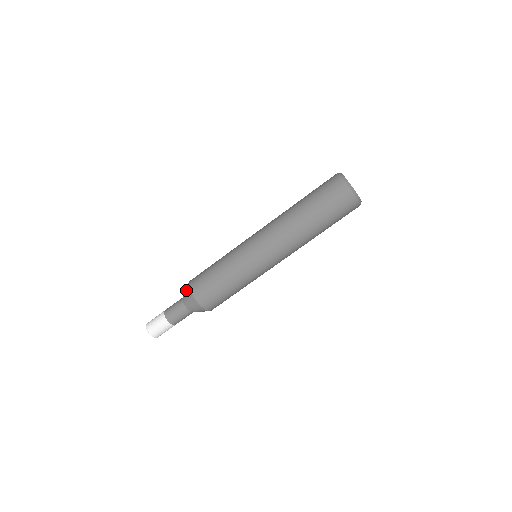
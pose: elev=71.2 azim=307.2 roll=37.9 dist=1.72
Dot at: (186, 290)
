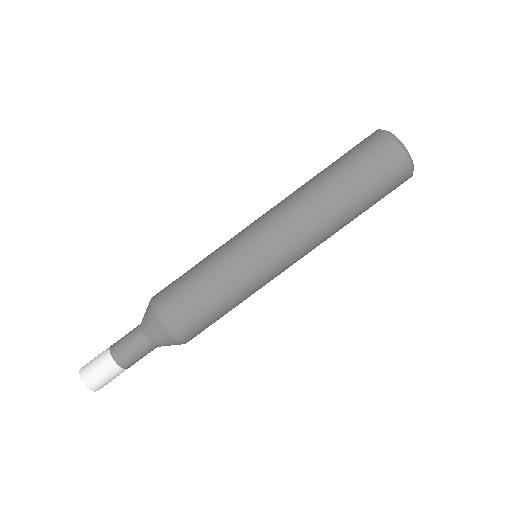
Dot at: (147, 315)
